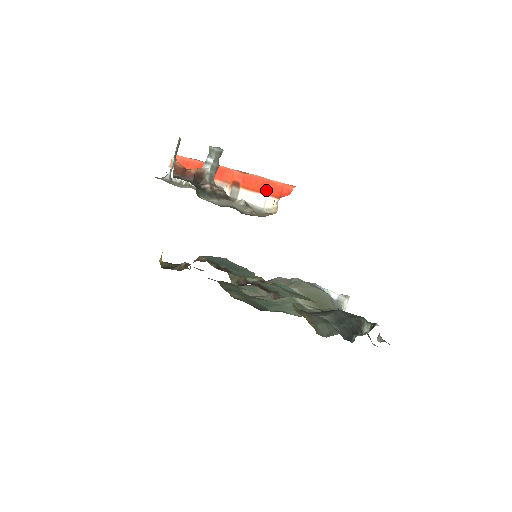
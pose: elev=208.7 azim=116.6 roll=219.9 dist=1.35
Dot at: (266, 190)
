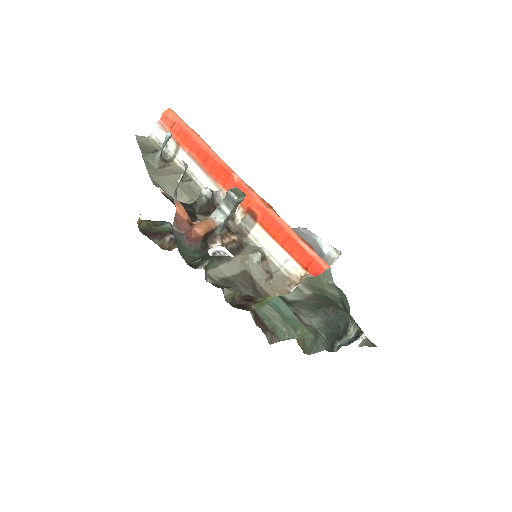
Dot at: (291, 249)
